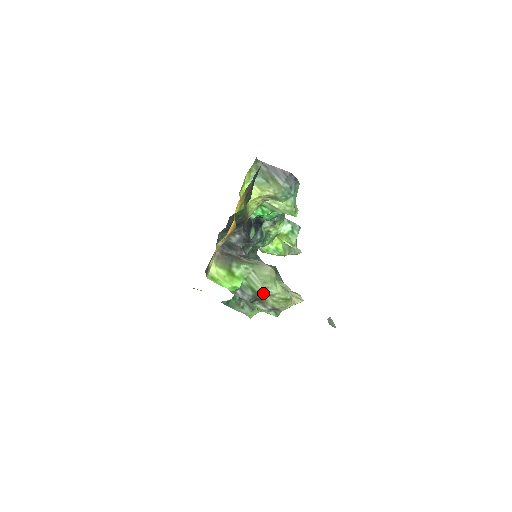
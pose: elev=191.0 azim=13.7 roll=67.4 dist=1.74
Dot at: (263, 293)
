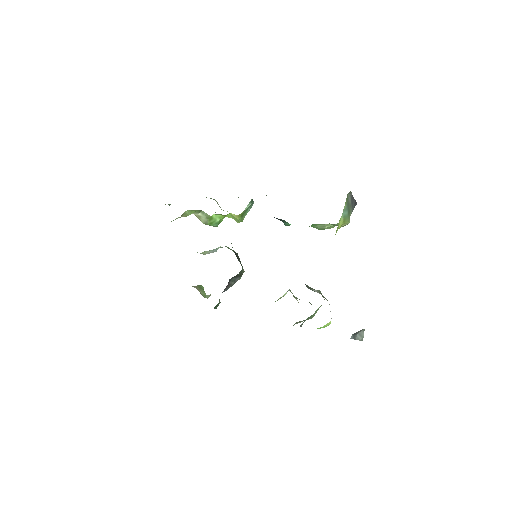
Dot at: (312, 317)
